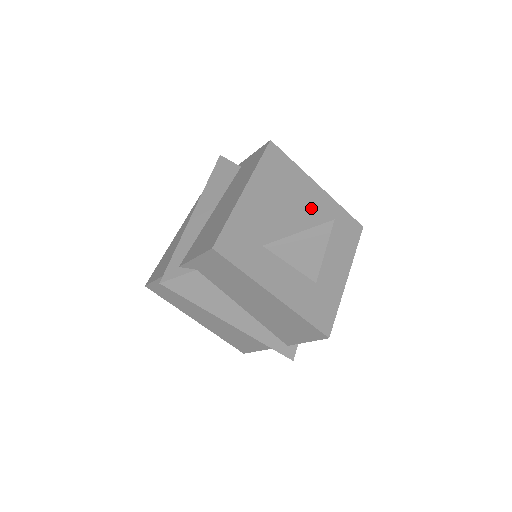
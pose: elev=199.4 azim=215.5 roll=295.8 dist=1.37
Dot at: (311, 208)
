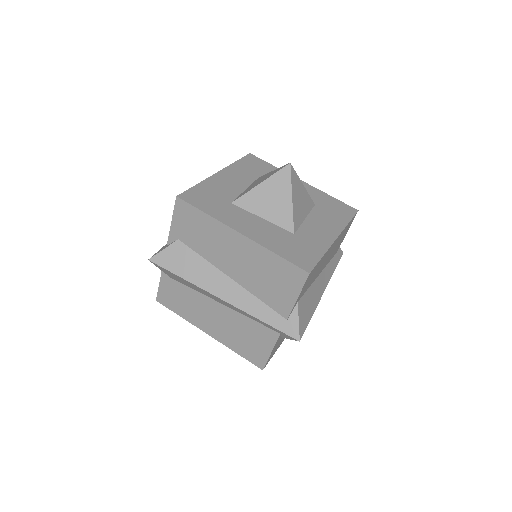
Dot at: (275, 170)
